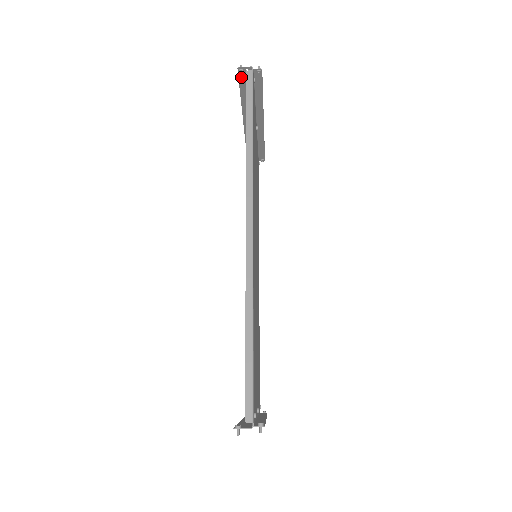
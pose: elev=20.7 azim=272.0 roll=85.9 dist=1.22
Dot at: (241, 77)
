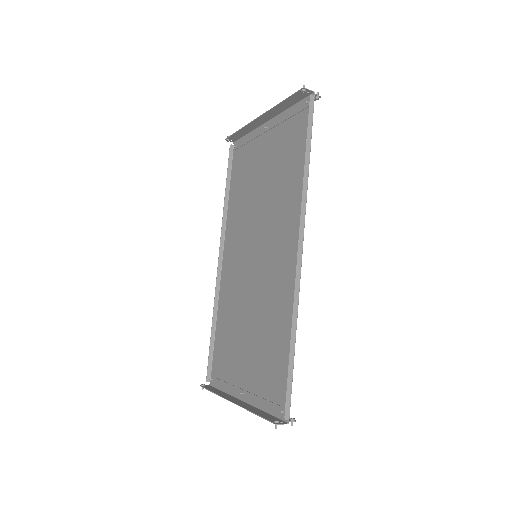
Dot at: (297, 94)
